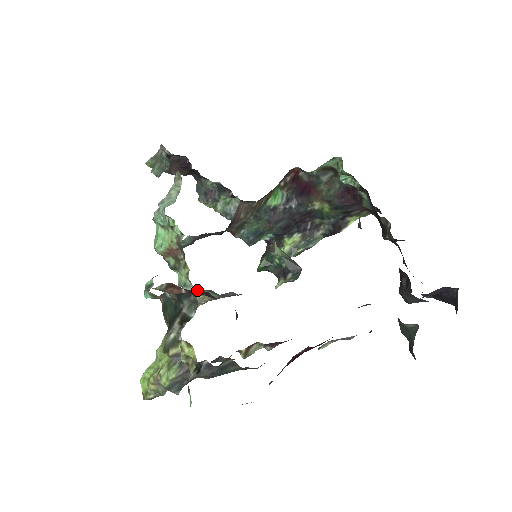
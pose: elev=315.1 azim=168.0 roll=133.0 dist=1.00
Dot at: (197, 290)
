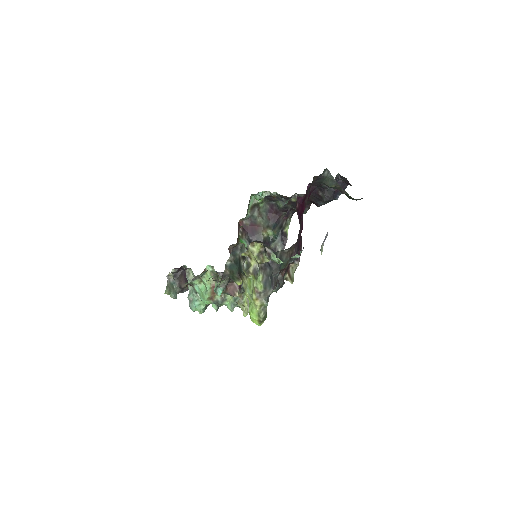
Dot at: (242, 286)
